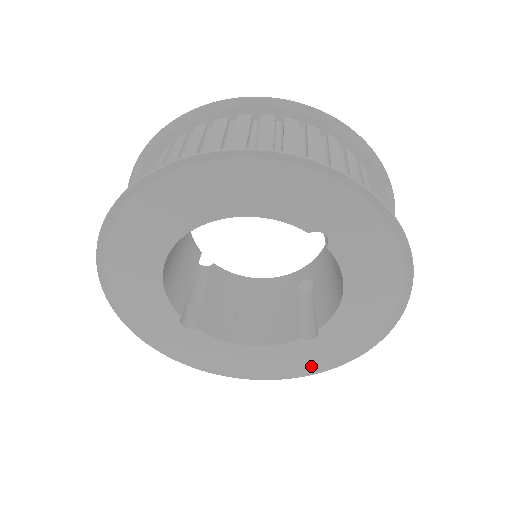
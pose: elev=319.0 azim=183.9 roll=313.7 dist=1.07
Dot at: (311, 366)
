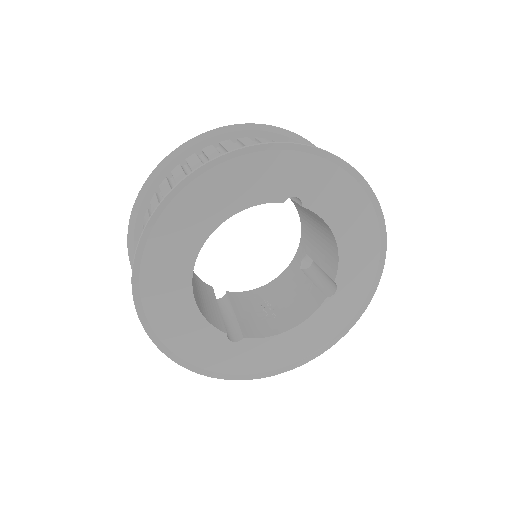
Dot at: (348, 319)
